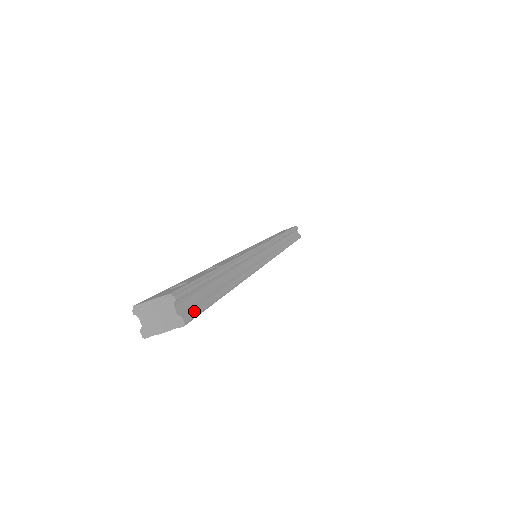
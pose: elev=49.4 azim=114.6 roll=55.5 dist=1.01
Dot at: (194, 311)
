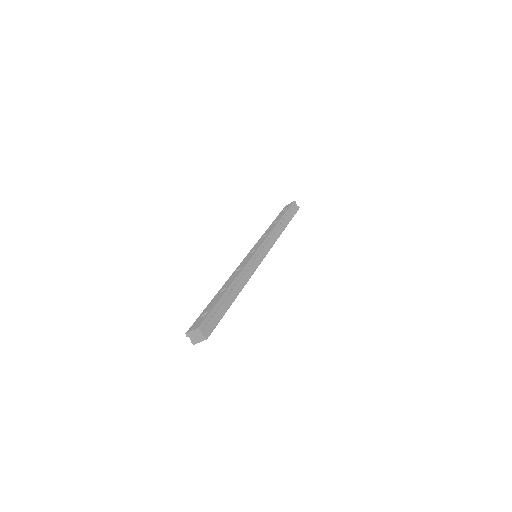
Dot at: (211, 329)
